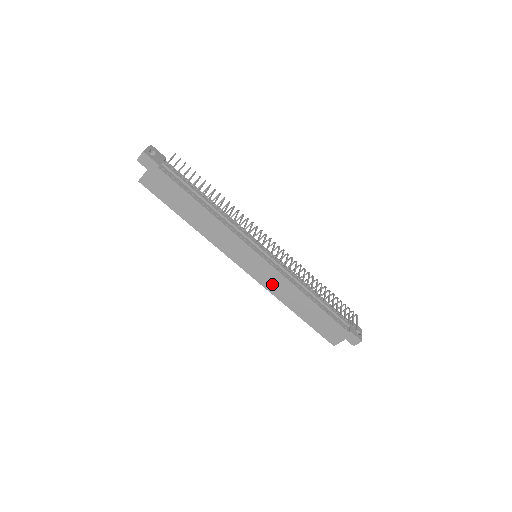
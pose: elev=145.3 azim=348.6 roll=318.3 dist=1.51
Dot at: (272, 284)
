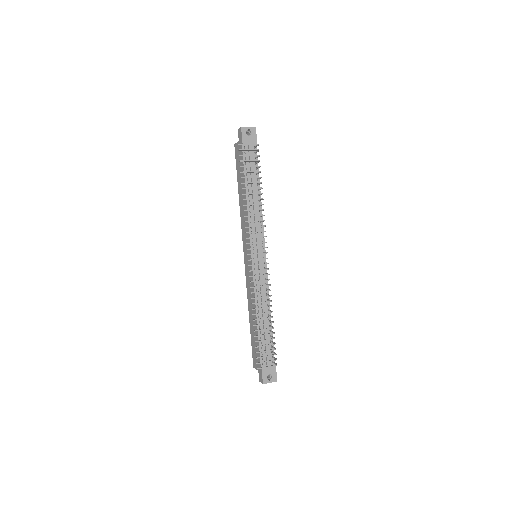
Dot at: (249, 283)
